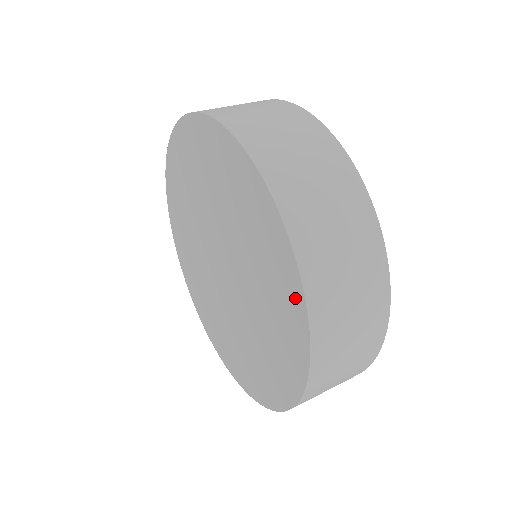
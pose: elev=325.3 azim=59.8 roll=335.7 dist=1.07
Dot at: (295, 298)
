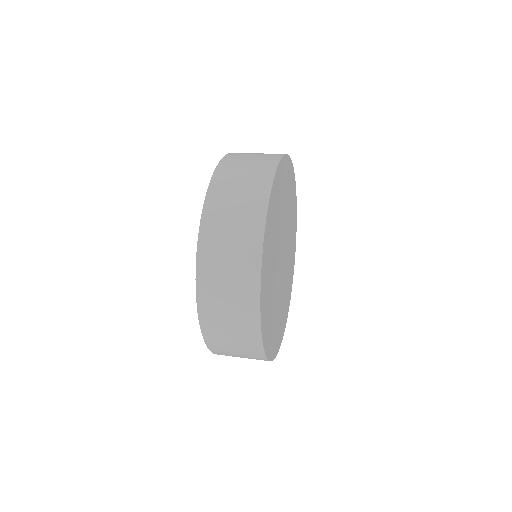
Dot at: occluded
